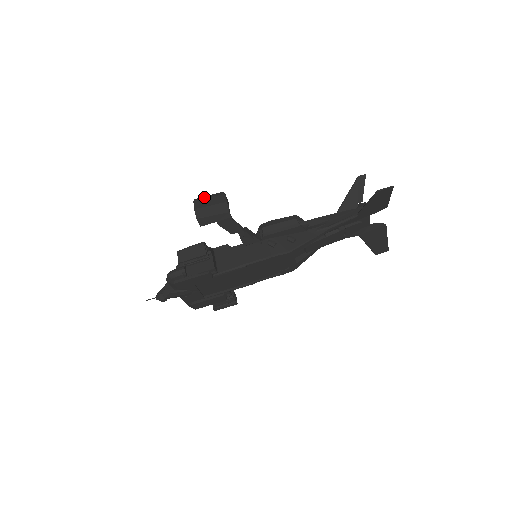
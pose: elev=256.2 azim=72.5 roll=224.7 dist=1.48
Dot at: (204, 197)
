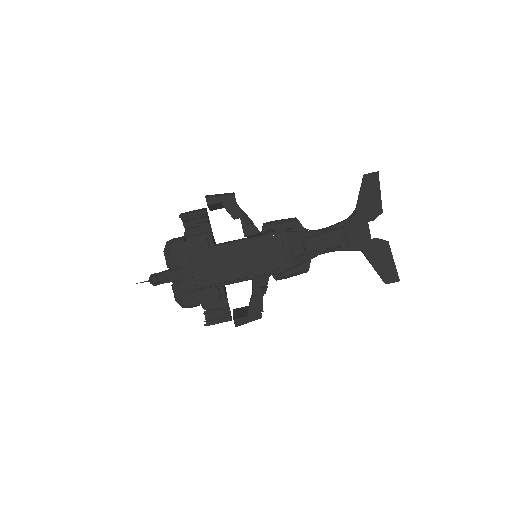
Dot at: occluded
